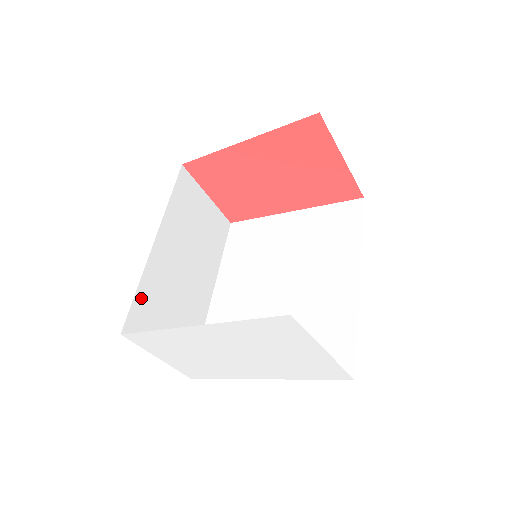
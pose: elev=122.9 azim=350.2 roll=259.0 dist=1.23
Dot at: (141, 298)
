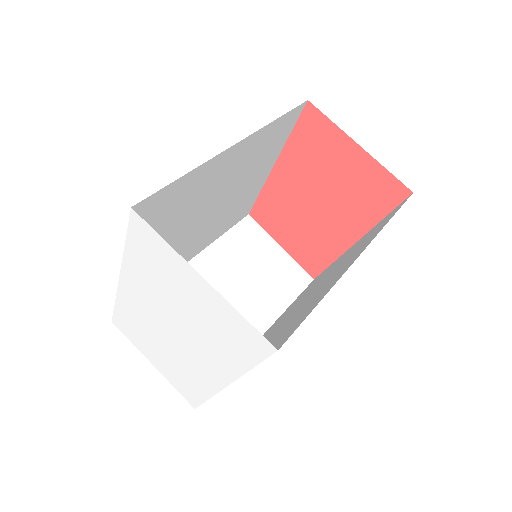
Dot at: occluded
